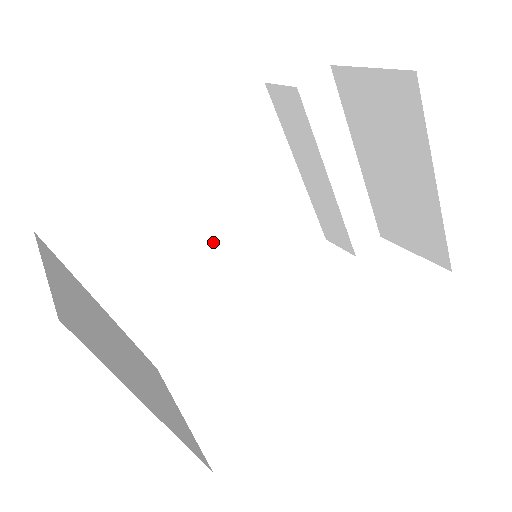
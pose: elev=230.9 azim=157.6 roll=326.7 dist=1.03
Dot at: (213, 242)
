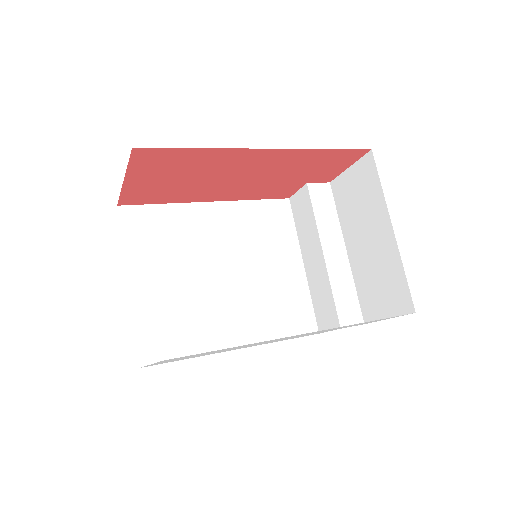
Dot at: (226, 280)
